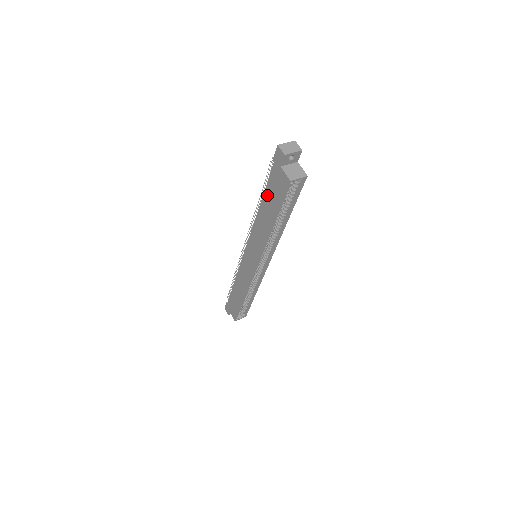
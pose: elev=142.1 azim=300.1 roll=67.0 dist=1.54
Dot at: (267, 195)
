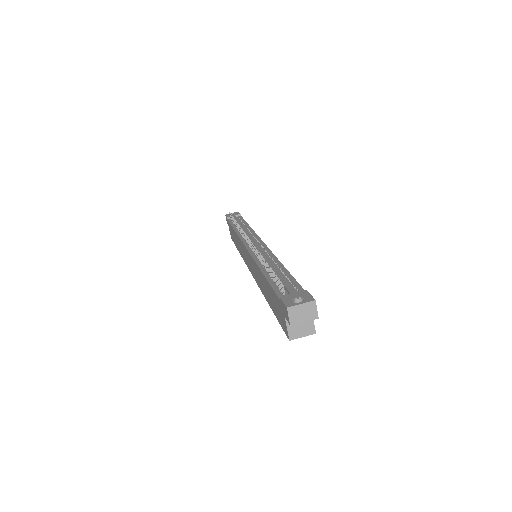
Dot at: (269, 288)
